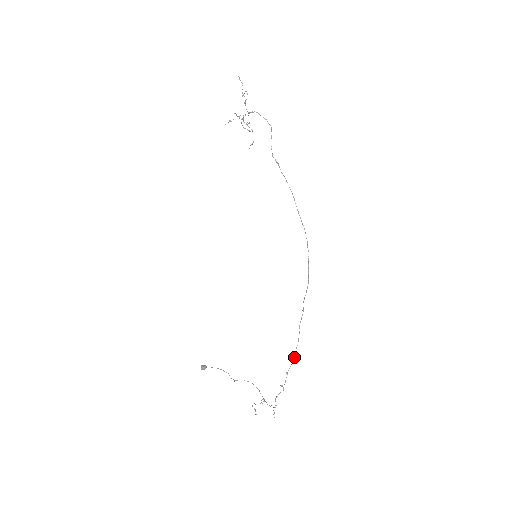
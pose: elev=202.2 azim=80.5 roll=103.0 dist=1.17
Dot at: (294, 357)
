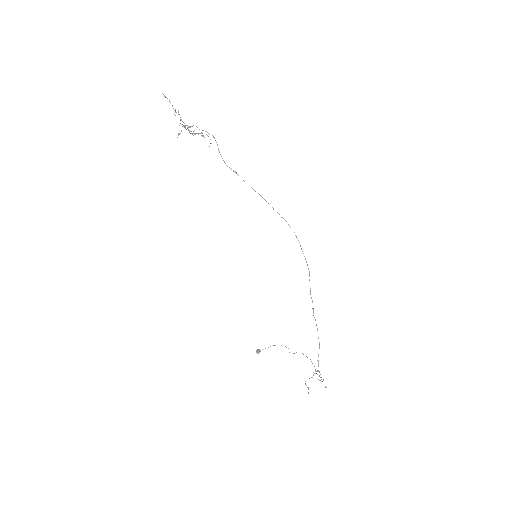
Dot at: (319, 345)
